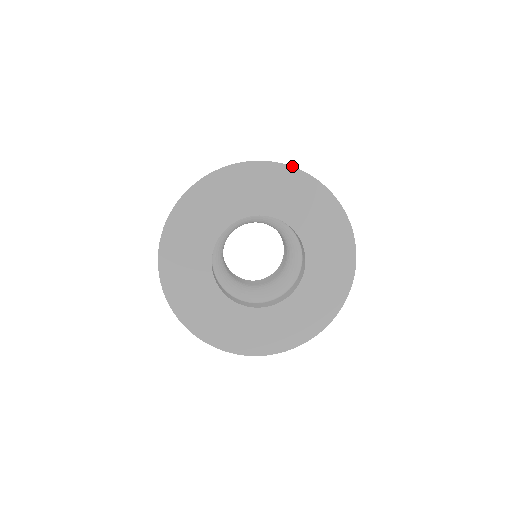
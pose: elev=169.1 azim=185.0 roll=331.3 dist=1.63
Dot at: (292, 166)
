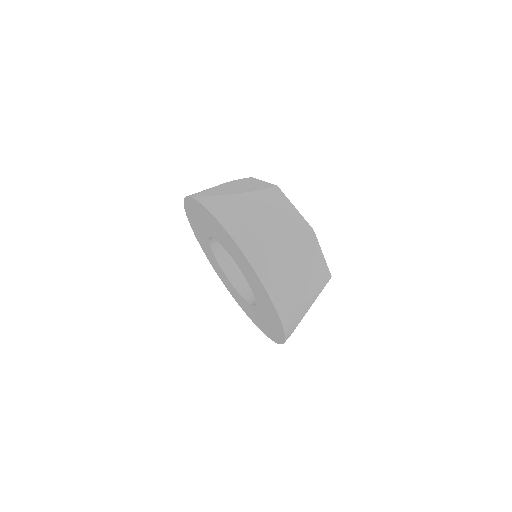
Dot at: (193, 198)
